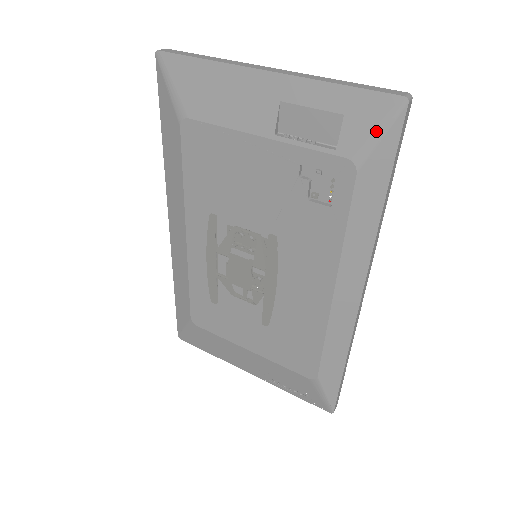
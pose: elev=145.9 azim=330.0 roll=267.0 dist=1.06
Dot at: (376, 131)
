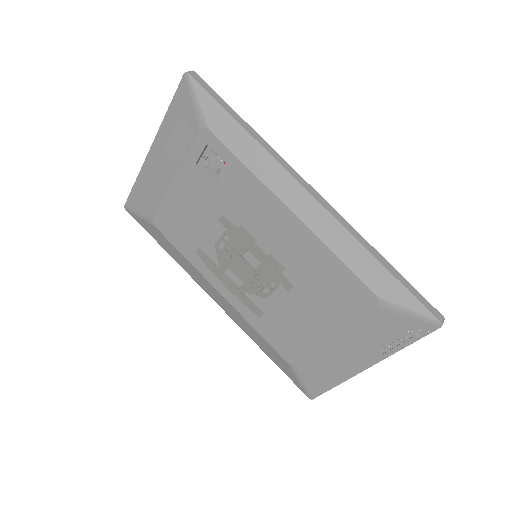
Dot at: (193, 102)
